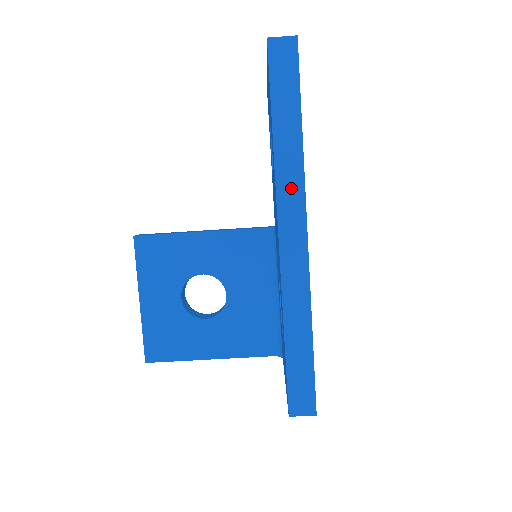
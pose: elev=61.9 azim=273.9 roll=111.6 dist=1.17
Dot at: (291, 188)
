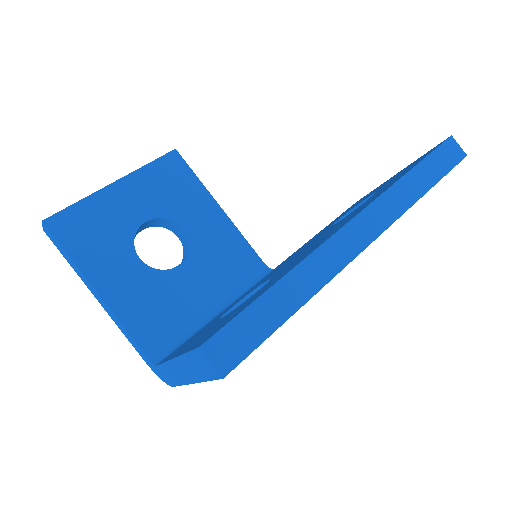
Dot at: (390, 207)
